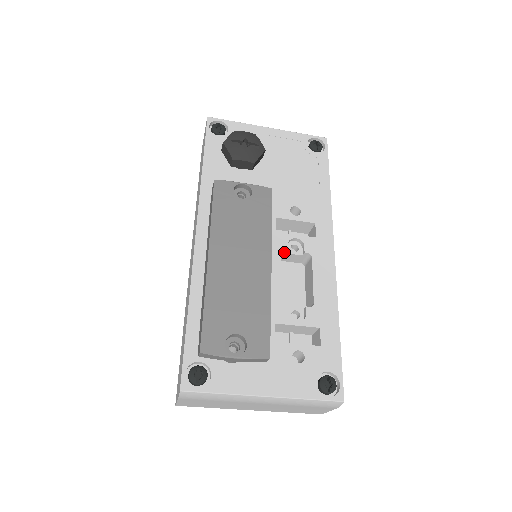
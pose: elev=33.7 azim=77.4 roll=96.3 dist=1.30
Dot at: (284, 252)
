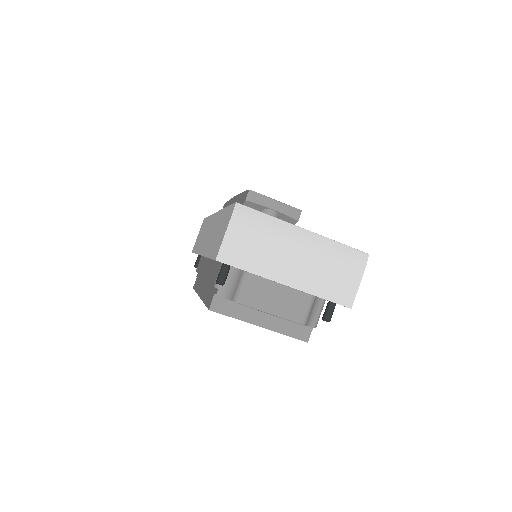
Dot at: occluded
